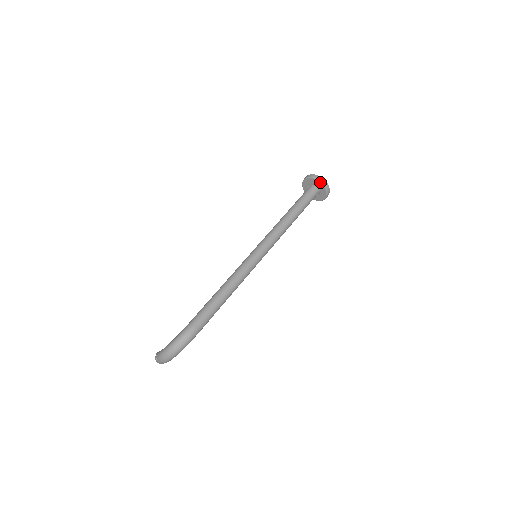
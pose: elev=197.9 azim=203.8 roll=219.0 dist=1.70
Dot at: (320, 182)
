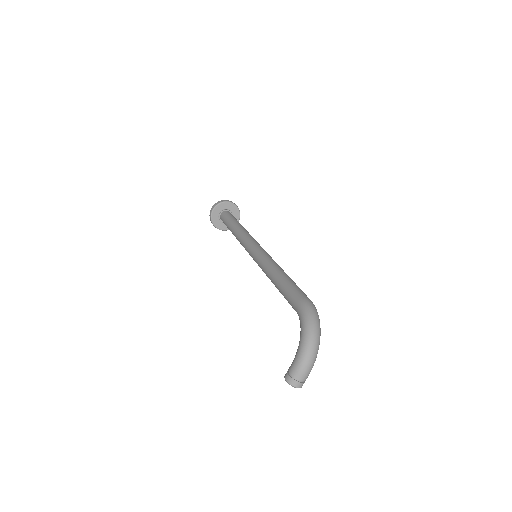
Dot at: (230, 202)
